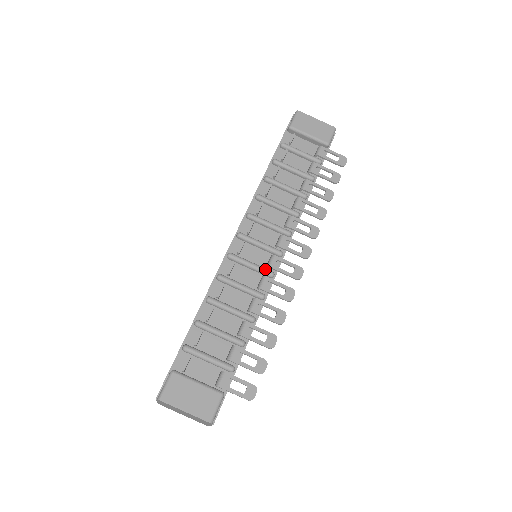
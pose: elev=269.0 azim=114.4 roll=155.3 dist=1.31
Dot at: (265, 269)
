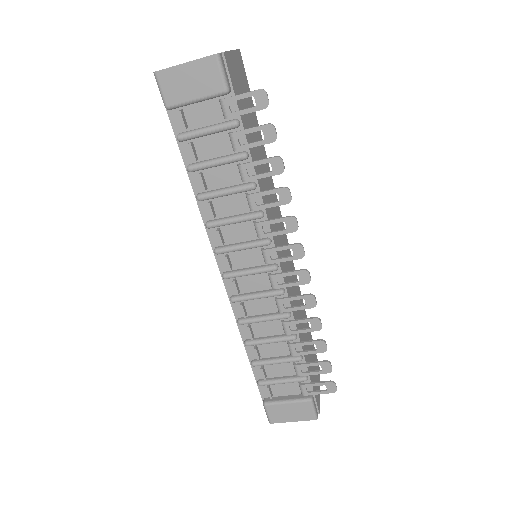
Dot at: (272, 294)
